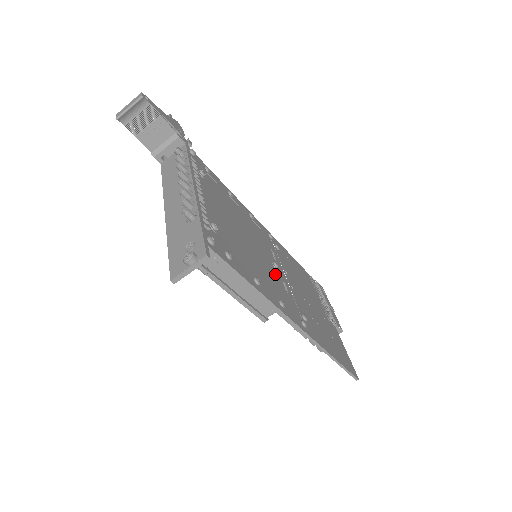
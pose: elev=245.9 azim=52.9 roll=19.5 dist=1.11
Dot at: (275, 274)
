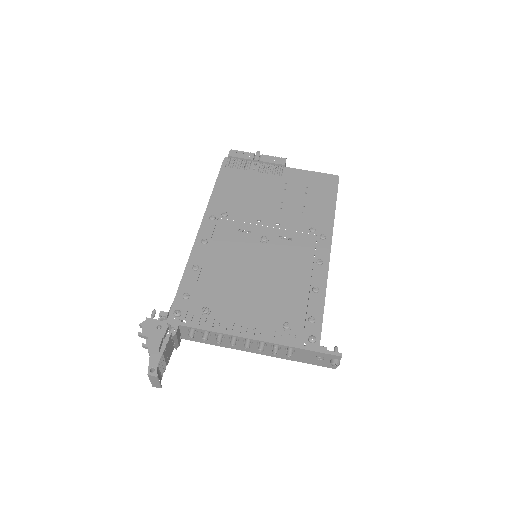
Dot at: (278, 247)
